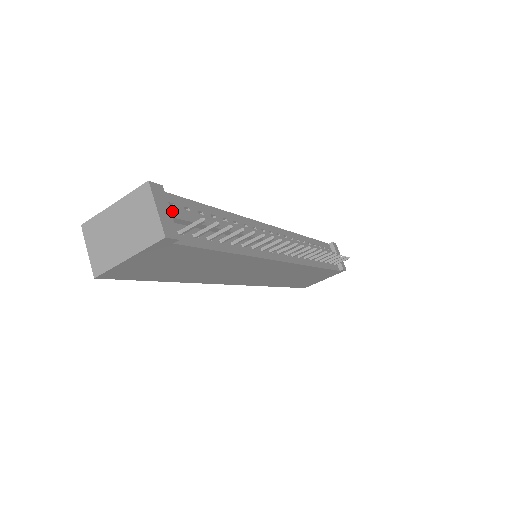
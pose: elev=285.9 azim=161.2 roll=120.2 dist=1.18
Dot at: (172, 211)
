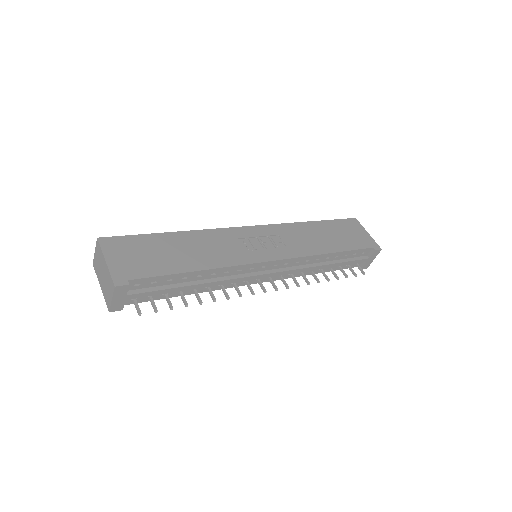
Dot at: (128, 297)
